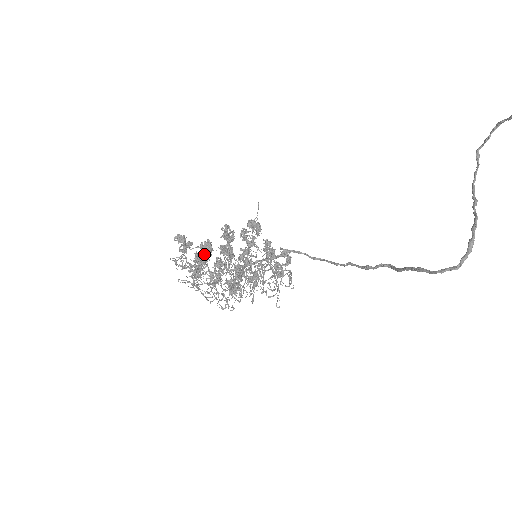
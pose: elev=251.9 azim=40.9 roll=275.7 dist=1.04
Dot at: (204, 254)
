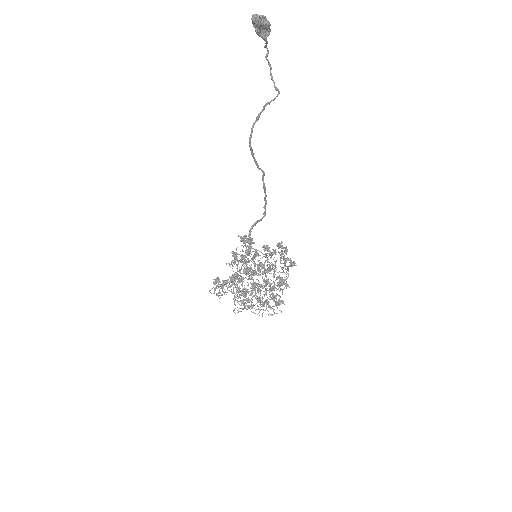
Dot at: (233, 280)
